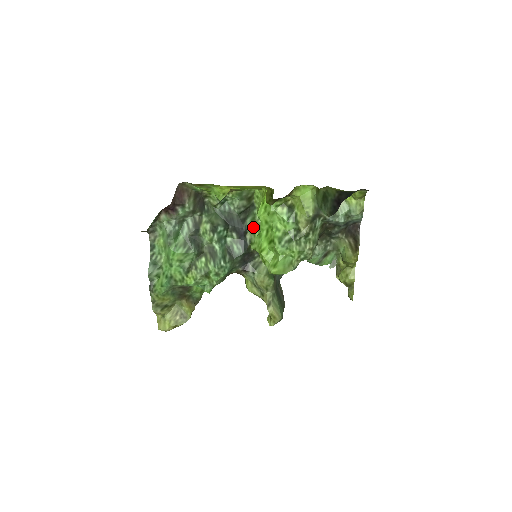
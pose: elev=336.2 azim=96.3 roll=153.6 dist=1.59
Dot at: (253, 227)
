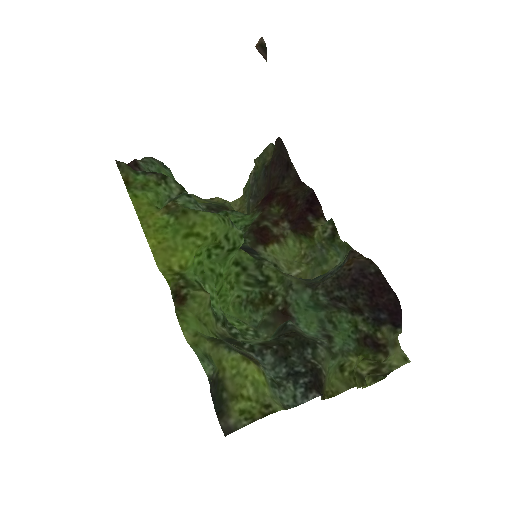
Dot at: occluded
